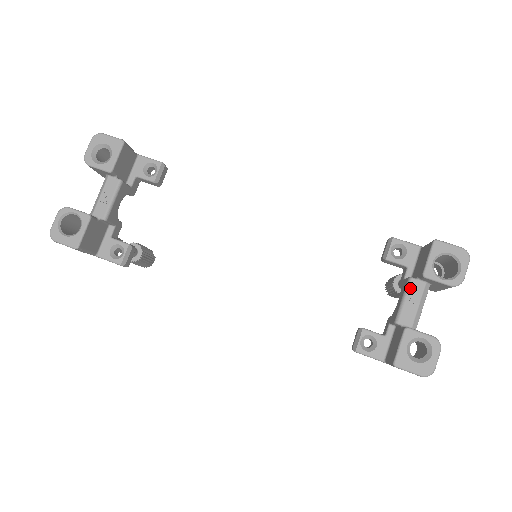
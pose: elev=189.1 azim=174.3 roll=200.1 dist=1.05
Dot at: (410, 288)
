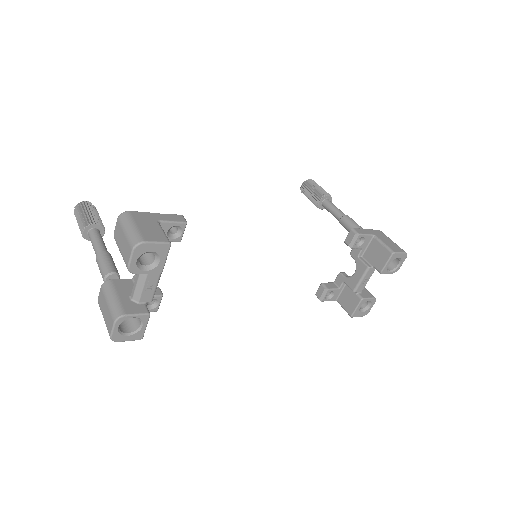
Dot at: (367, 273)
